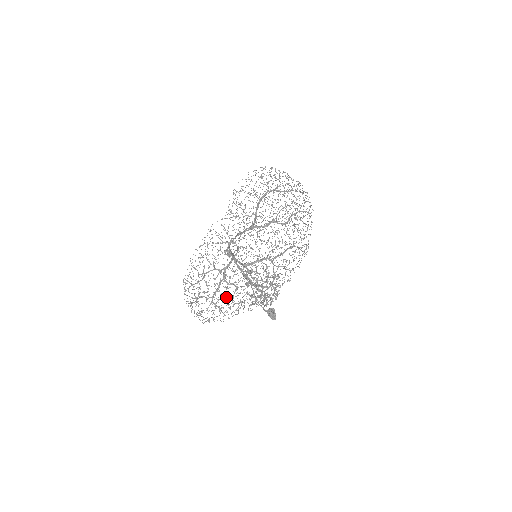
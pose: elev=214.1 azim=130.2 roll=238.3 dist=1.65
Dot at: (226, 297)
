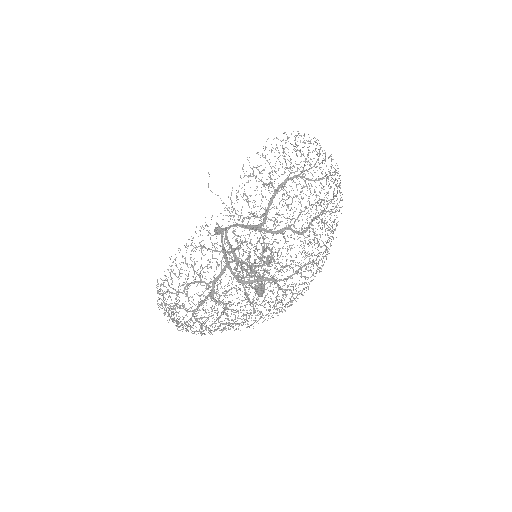
Dot at: occluded
